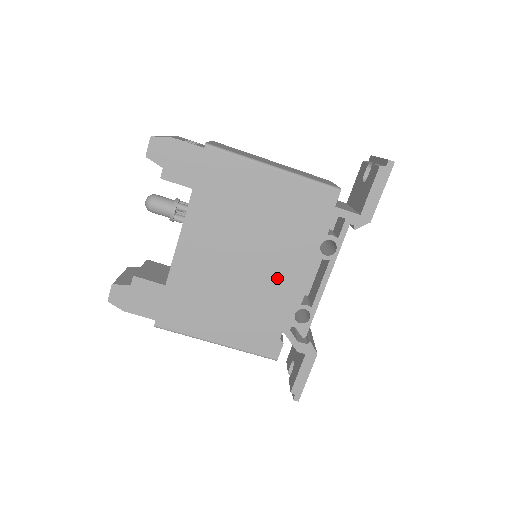
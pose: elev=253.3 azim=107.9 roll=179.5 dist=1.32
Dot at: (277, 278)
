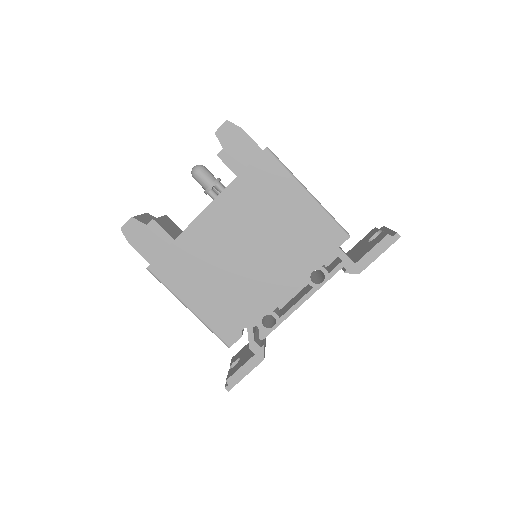
Dot at: (265, 280)
